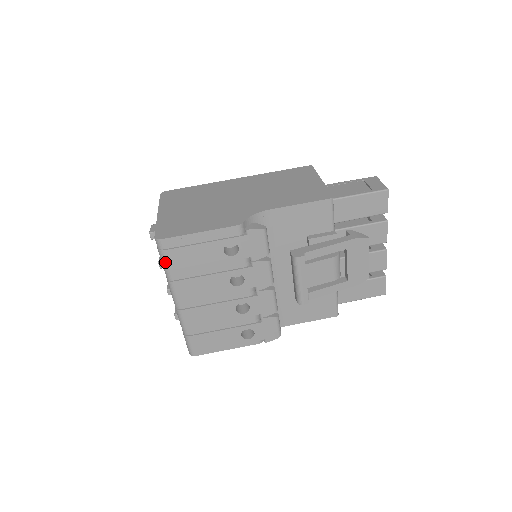
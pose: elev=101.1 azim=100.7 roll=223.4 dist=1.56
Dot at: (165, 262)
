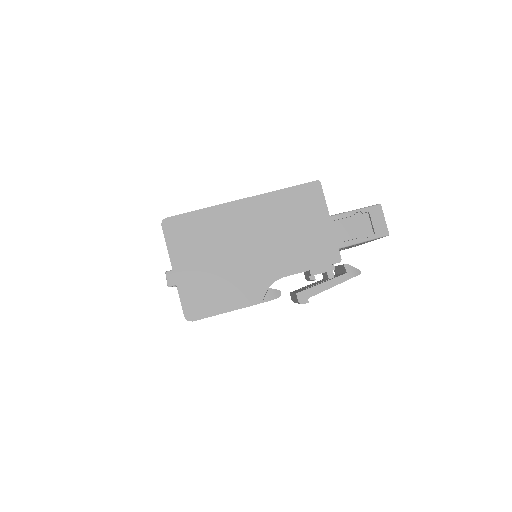
Dot at: occluded
